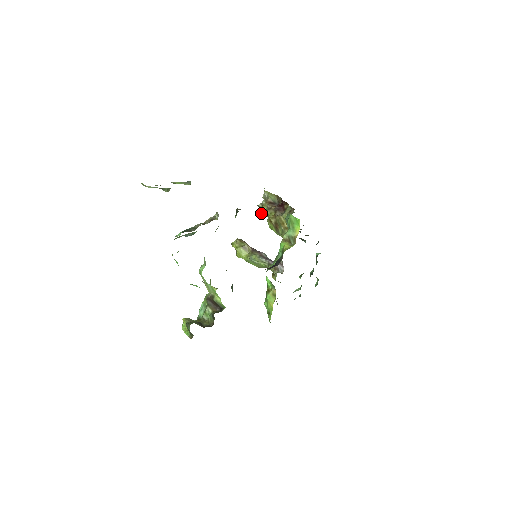
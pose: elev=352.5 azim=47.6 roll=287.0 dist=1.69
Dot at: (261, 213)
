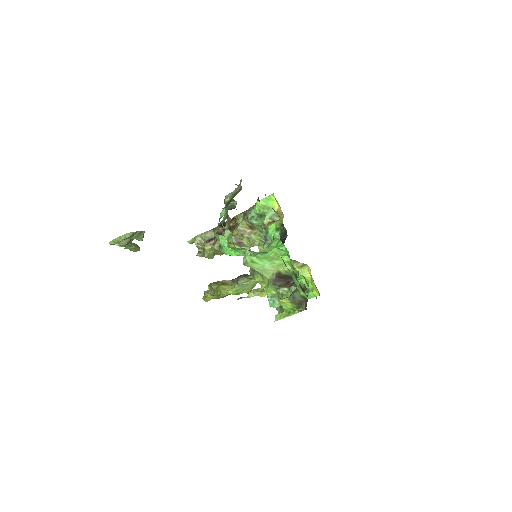
Dot at: (207, 255)
